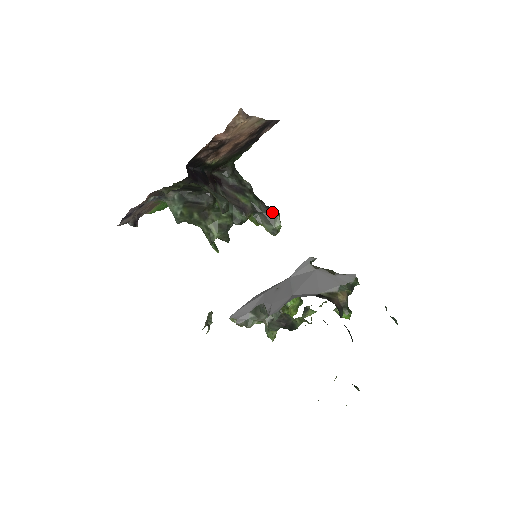
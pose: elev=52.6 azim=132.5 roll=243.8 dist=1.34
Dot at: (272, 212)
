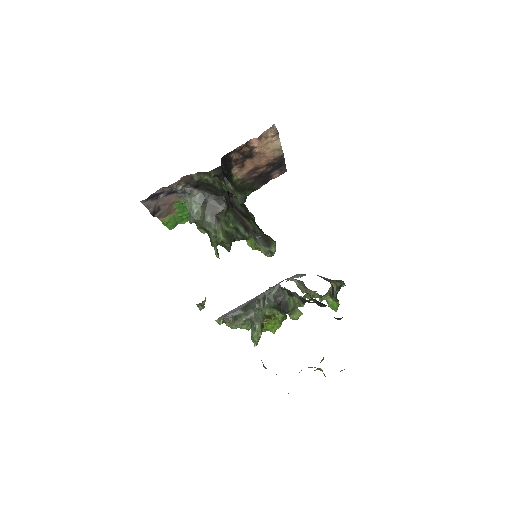
Dot at: (269, 239)
